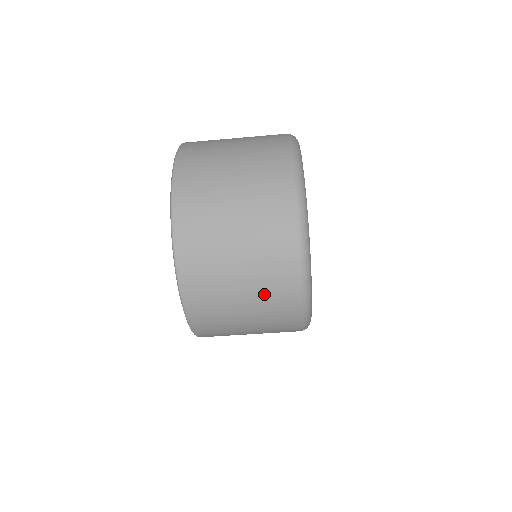
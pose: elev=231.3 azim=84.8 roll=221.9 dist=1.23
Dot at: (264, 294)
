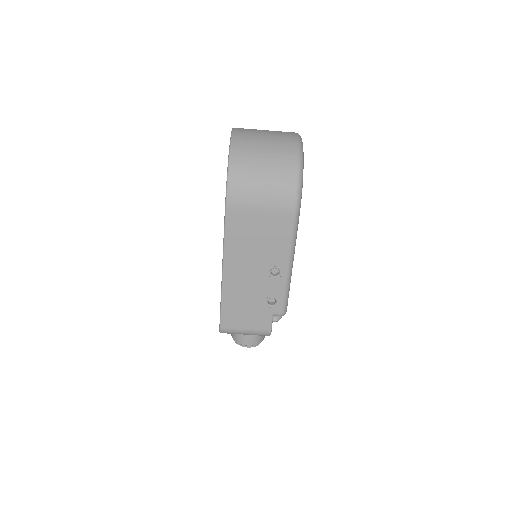
Dot at: (277, 160)
